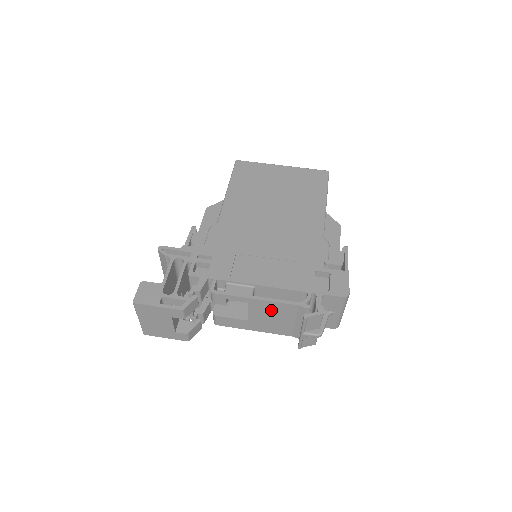
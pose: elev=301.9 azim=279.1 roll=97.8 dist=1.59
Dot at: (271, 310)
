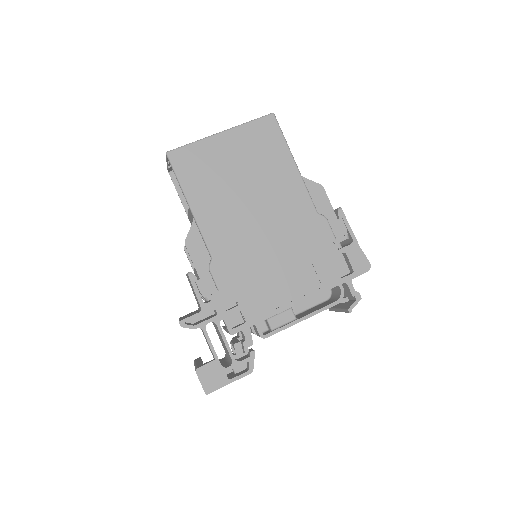
Dot at: occluded
